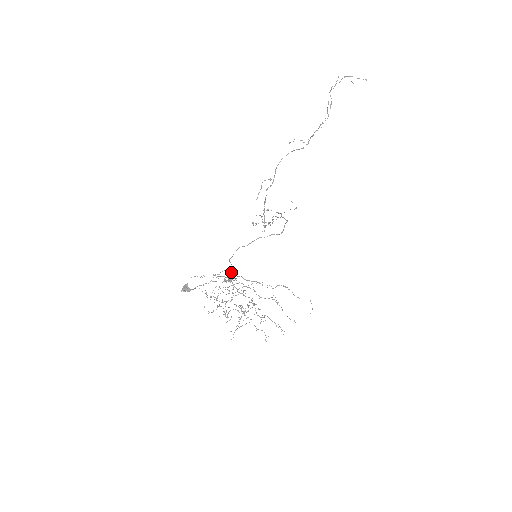
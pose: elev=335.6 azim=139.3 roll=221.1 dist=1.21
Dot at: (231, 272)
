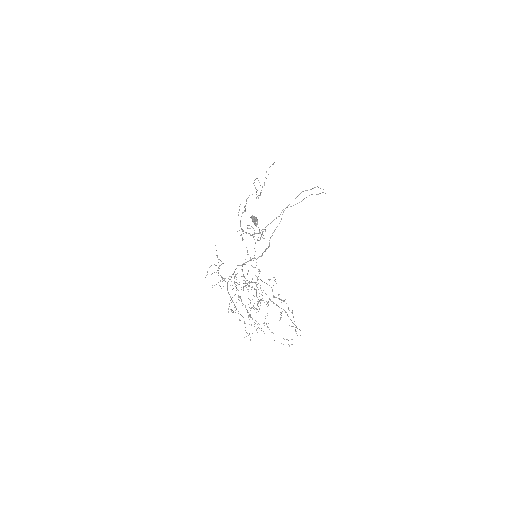
Dot at: occluded
